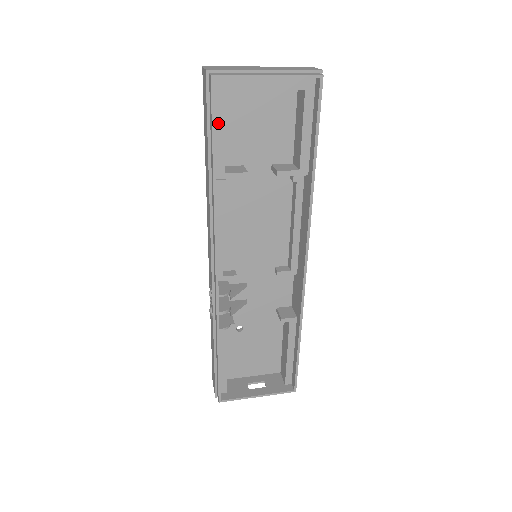
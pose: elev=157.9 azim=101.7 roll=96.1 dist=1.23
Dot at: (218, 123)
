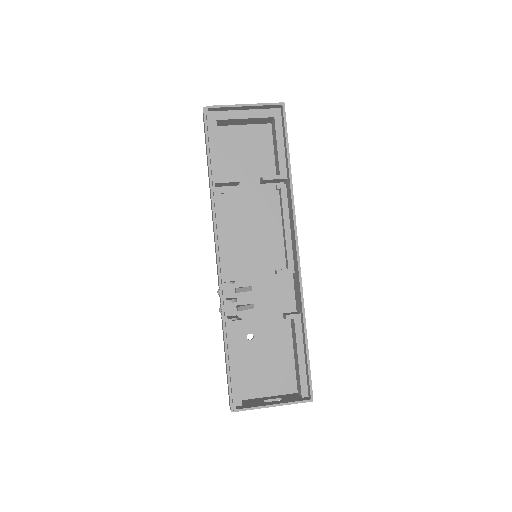
Dot at: (214, 142)
